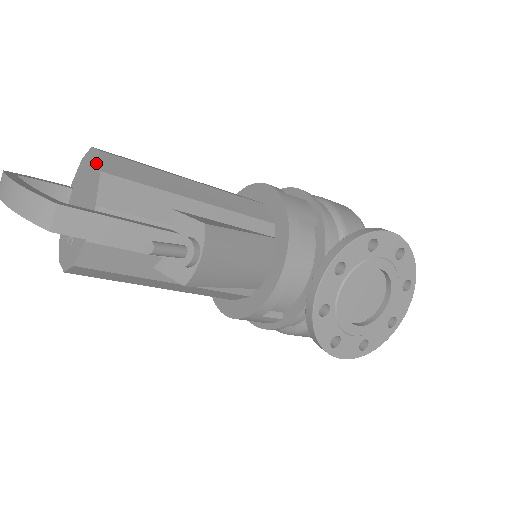
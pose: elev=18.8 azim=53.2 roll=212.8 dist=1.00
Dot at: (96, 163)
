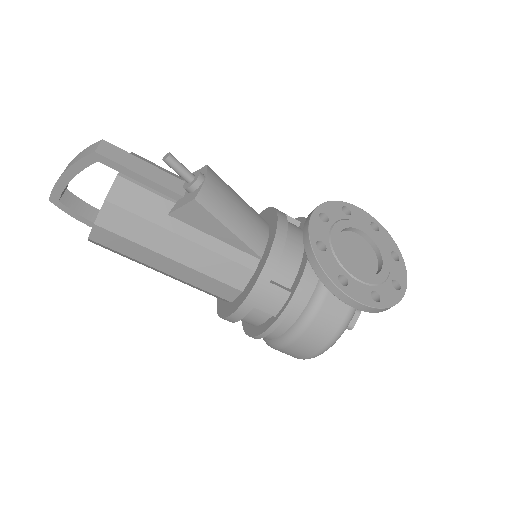
Dot at: occluded
